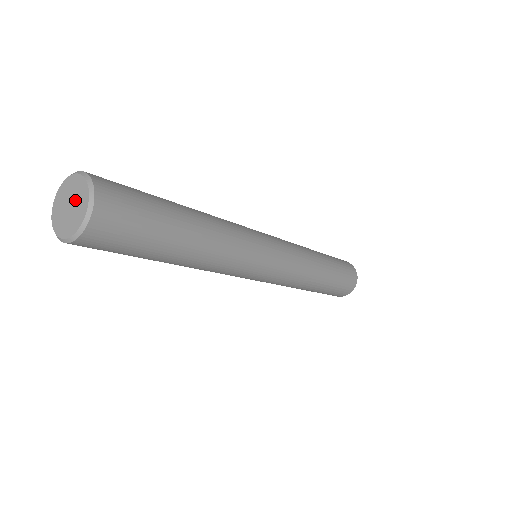
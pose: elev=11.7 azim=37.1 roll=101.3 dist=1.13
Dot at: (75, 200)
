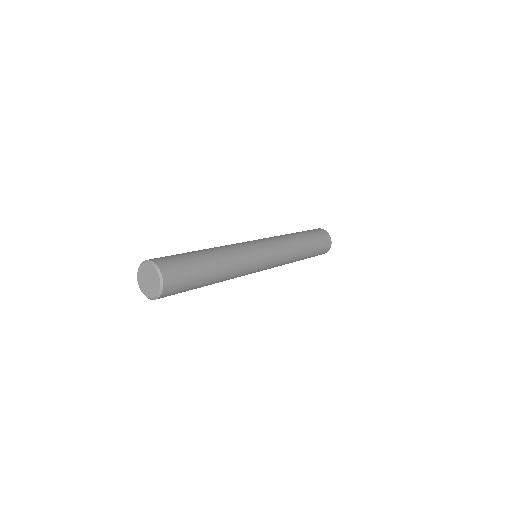
Dot at: (152, 281)
